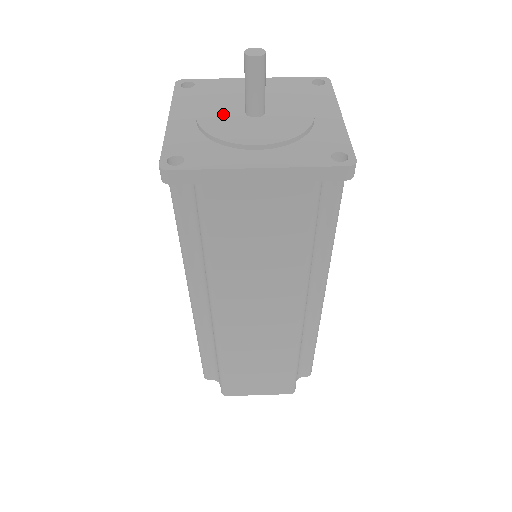
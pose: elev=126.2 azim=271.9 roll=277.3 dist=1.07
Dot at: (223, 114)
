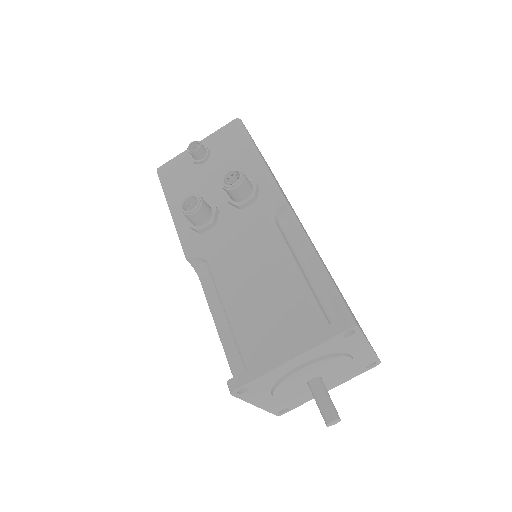
Dot at: (294, 392)
